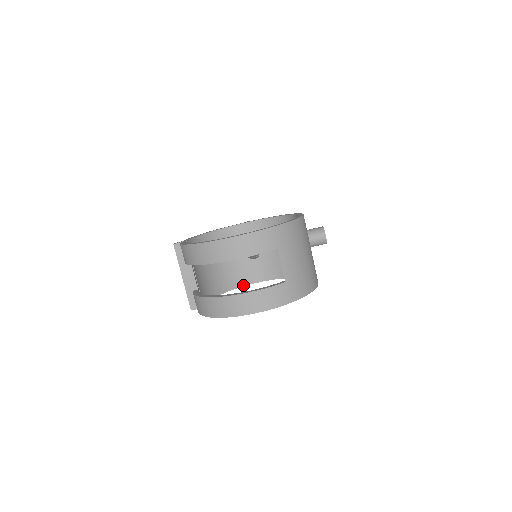
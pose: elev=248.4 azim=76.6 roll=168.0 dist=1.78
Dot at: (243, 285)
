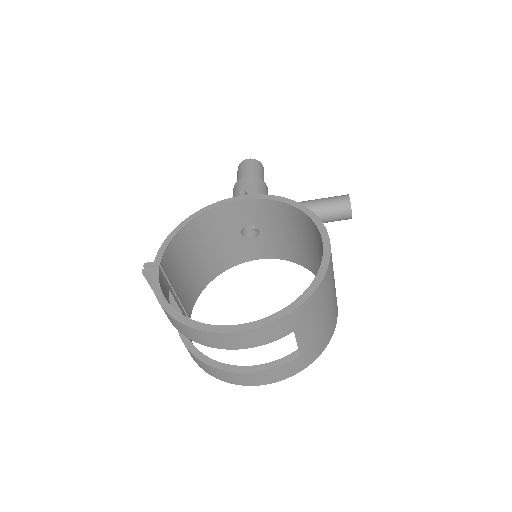
Dot at: (237, 264)
